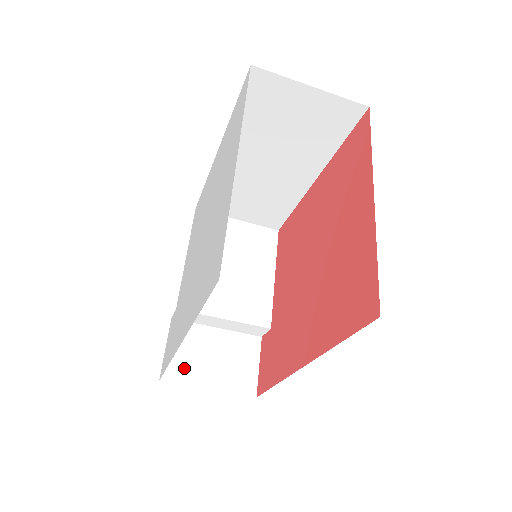
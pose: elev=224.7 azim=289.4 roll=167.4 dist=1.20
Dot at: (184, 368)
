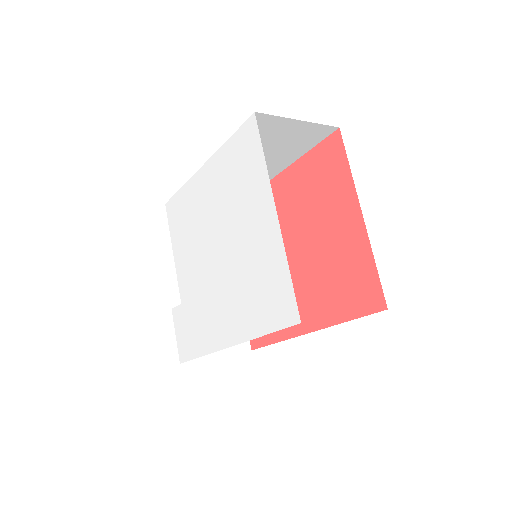
Dot at: occluded
